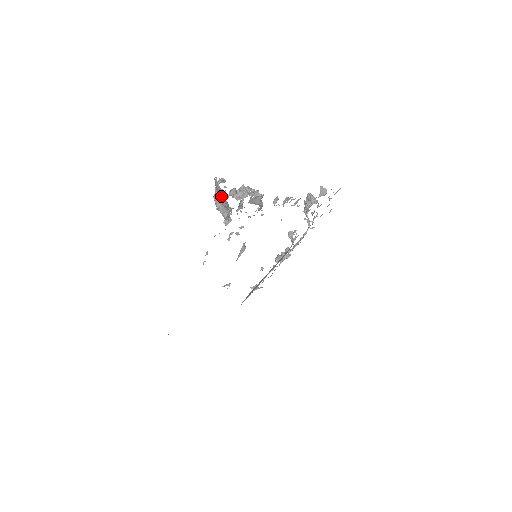
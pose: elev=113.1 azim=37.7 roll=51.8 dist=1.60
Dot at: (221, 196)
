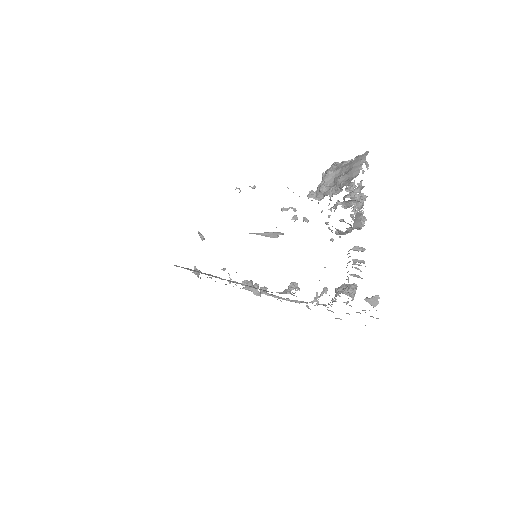
Dot at: (351, 170)
